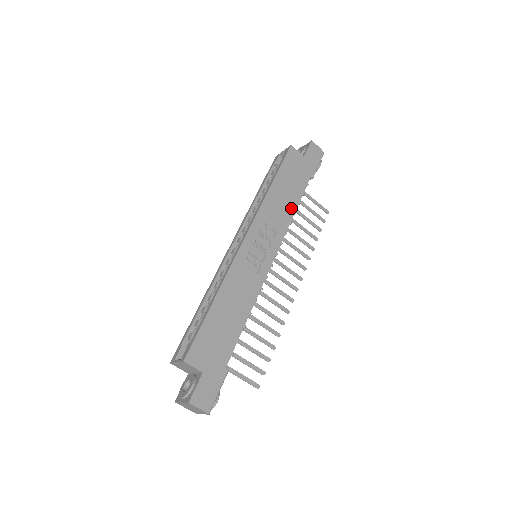
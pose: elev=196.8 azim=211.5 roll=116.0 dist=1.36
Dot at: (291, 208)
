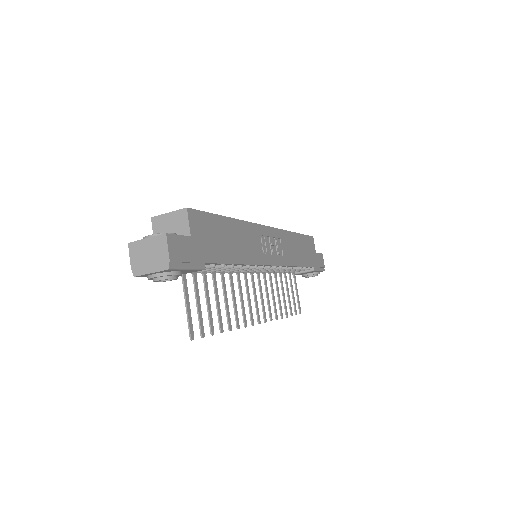
Dot at: (297, 261)
